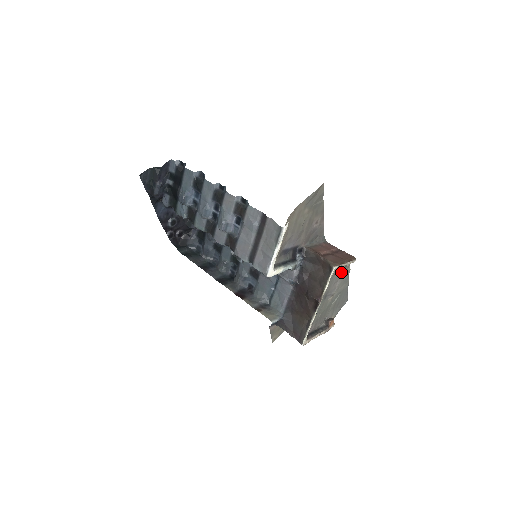
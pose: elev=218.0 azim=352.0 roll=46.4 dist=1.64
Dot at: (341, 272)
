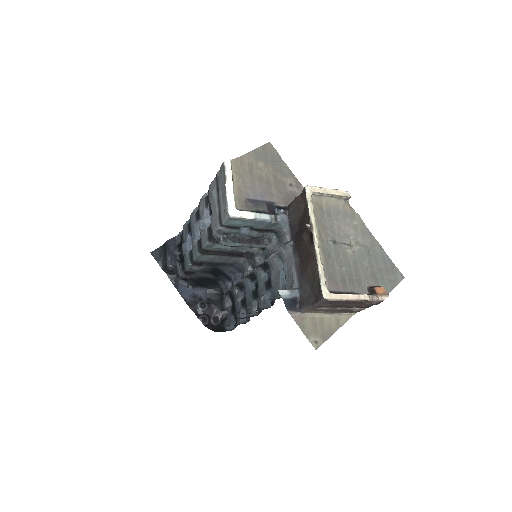
Dot at: (341, 214)
